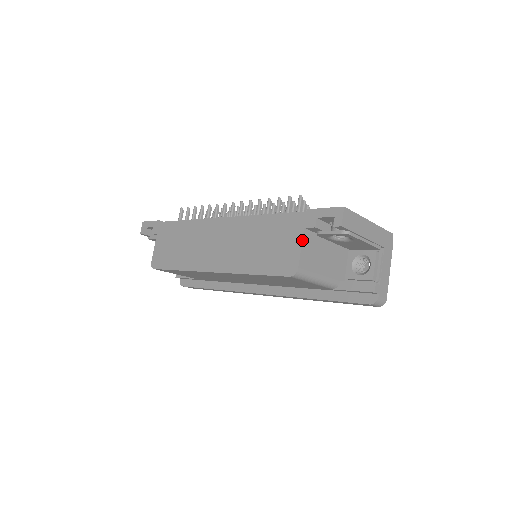
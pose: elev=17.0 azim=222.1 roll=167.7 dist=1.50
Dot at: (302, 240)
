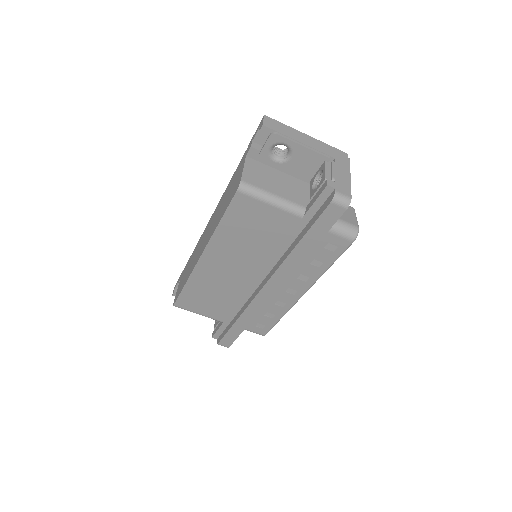
Dot at: (244, 163)
